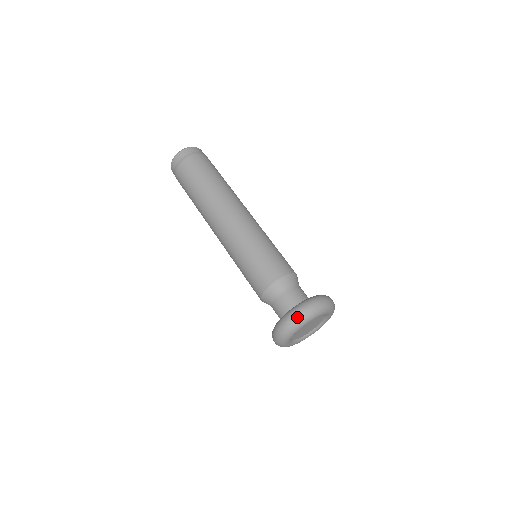
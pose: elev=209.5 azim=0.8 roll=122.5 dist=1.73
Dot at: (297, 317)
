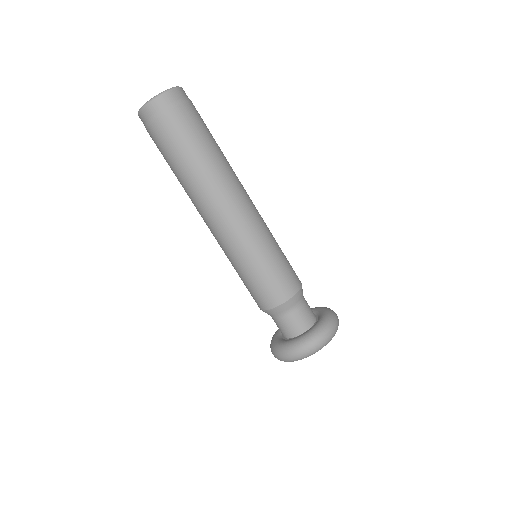
Dot at: (338, 323)
